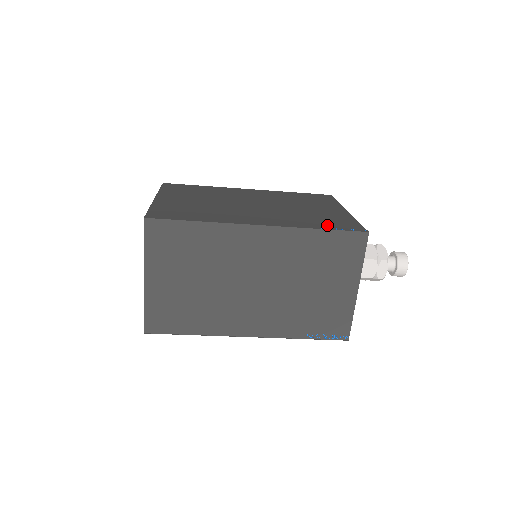
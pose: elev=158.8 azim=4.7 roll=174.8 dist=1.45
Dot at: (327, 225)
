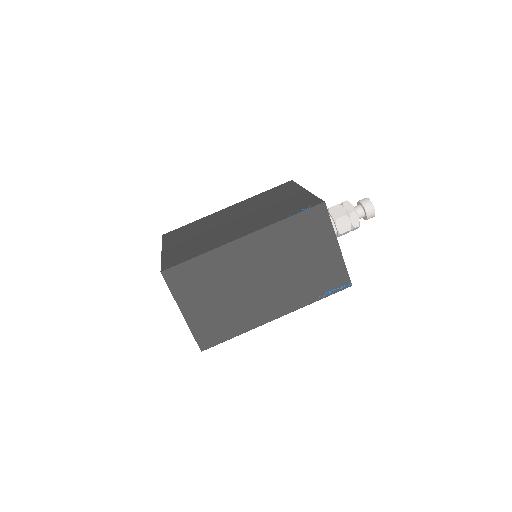
Dot at: (293, 211)
